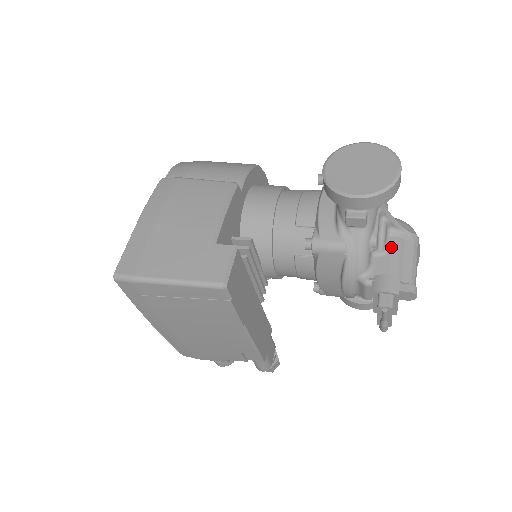
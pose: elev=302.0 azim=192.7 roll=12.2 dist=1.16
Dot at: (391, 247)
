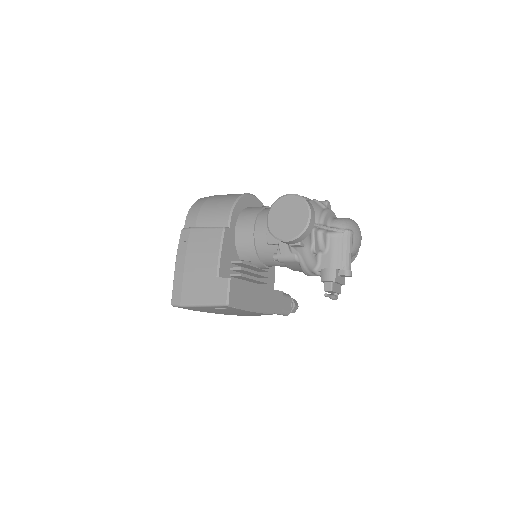
Dot at: (330, 246)
